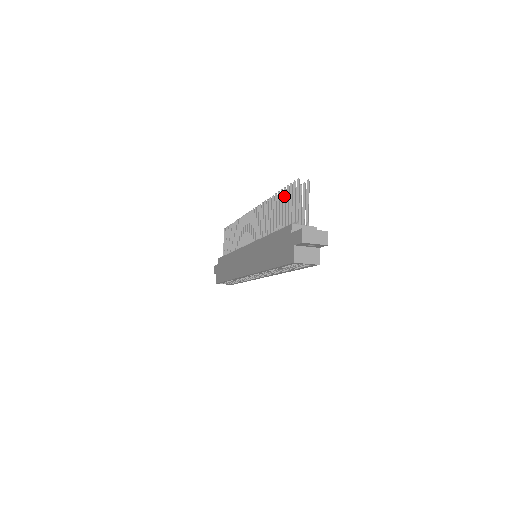
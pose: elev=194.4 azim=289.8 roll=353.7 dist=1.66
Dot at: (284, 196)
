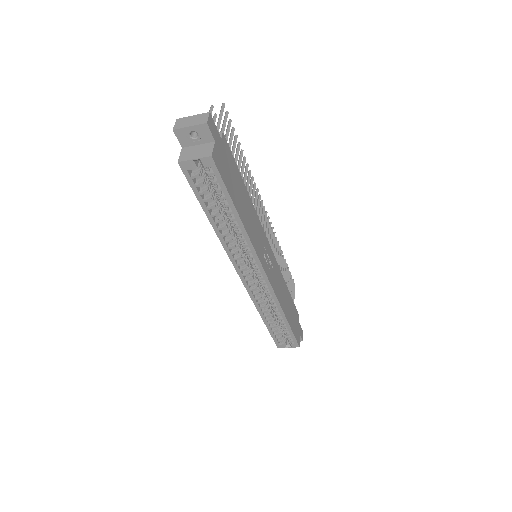
Dot at: occluded
